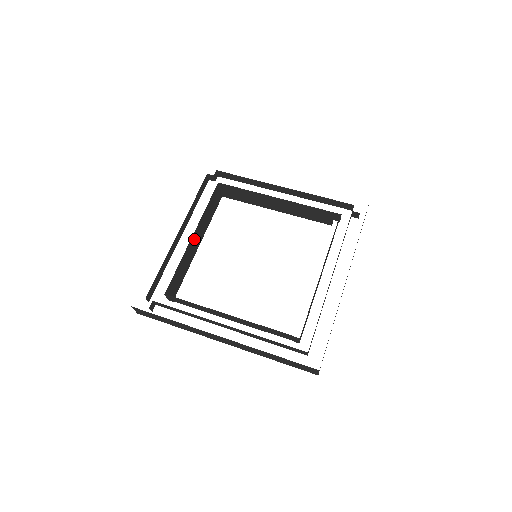
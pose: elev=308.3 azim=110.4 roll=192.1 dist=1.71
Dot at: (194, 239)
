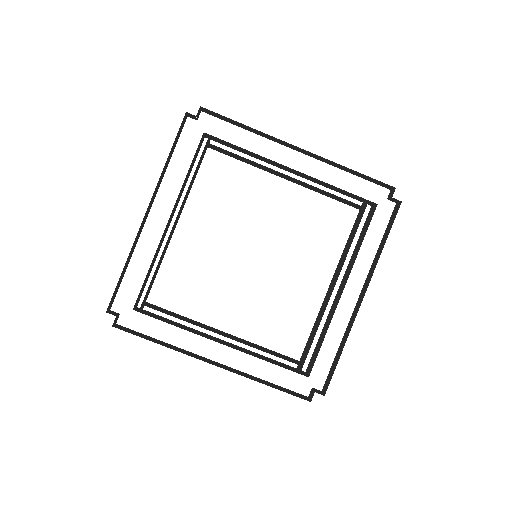
Dot at: (169, 222)
